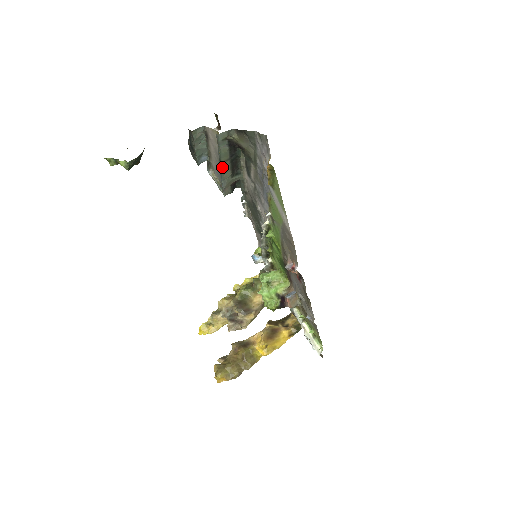
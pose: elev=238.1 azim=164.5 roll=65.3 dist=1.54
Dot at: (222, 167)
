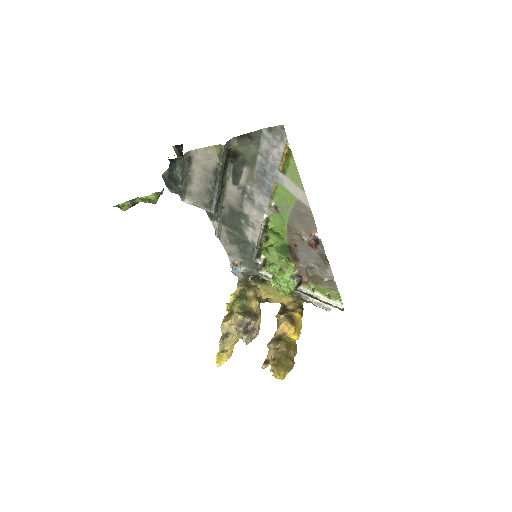
Dot at: (219, 180)
